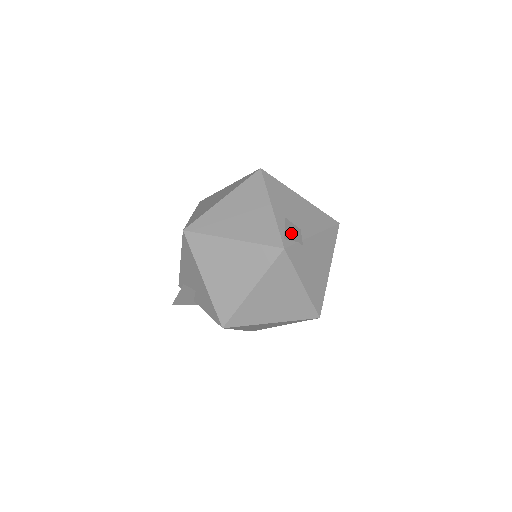
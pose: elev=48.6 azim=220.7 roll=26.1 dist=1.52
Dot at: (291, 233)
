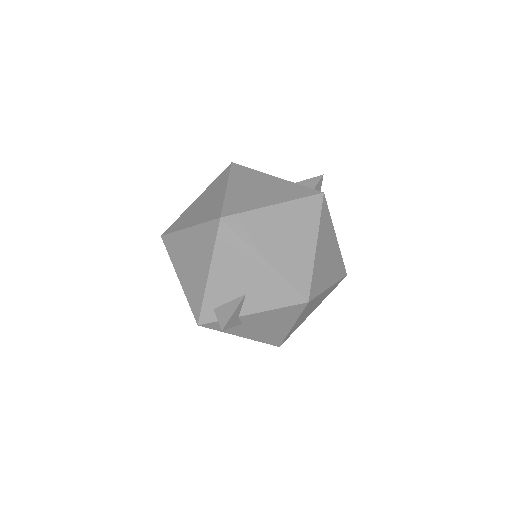
Dot at: (316, 182)
